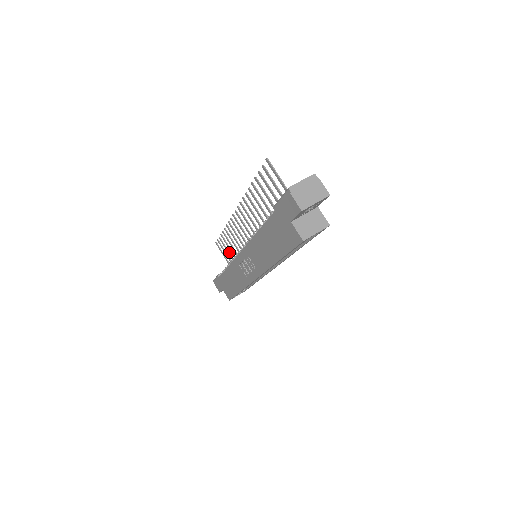
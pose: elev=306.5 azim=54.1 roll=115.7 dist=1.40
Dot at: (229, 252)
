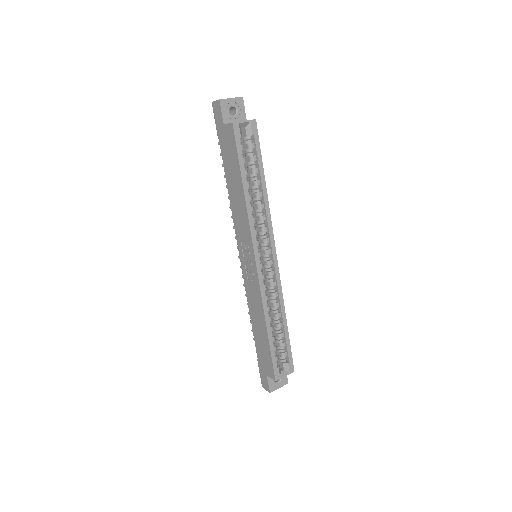
Dot at: occluded
